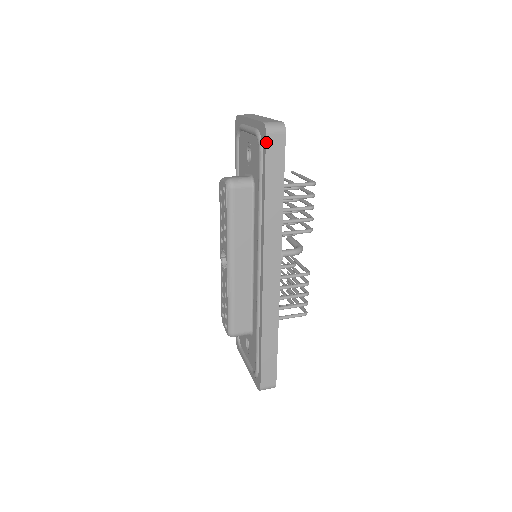
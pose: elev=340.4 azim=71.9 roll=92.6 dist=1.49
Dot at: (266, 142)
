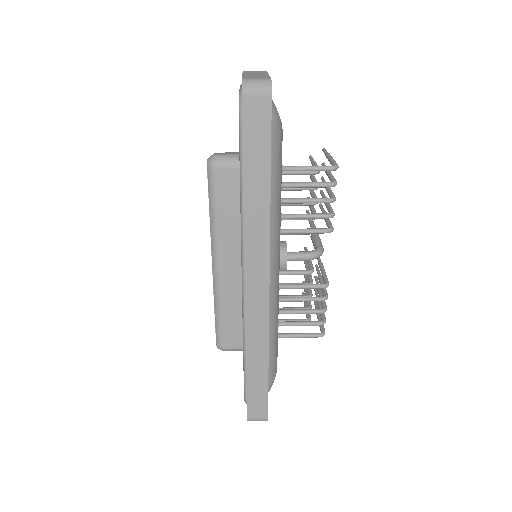
Dot at: (242, 107)
